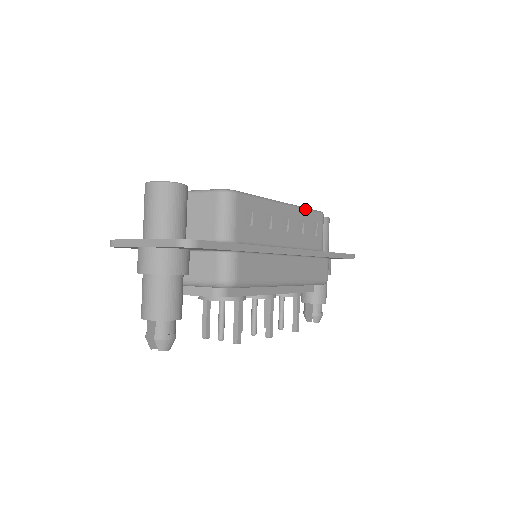
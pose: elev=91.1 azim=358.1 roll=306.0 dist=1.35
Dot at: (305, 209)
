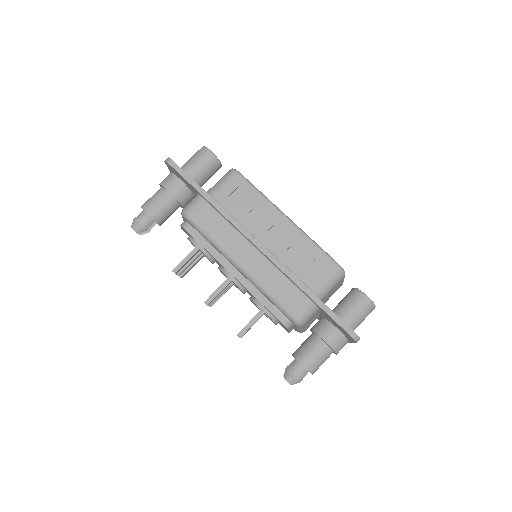
Dot at: (312, 241)
